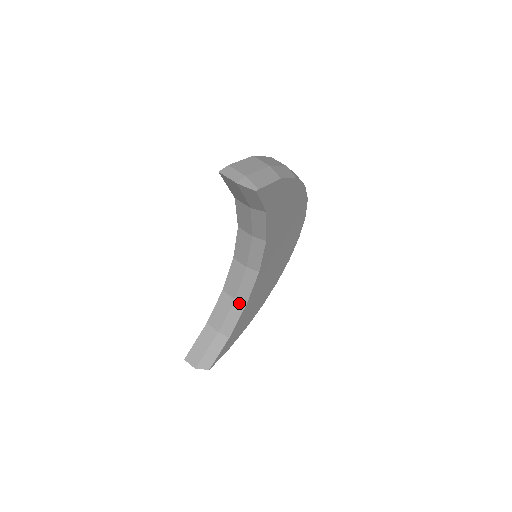
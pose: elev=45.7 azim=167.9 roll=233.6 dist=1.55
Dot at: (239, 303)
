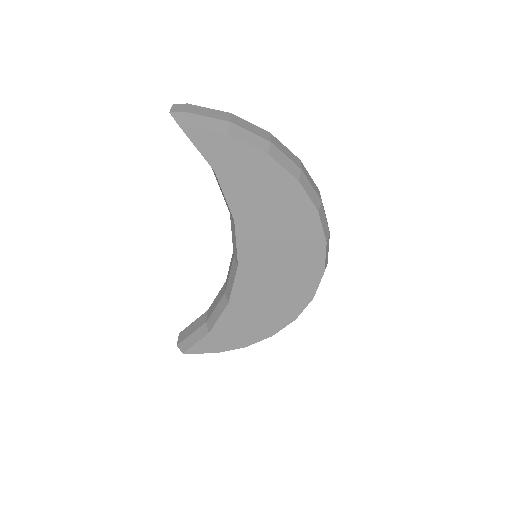
Dot at: (226, 299)
